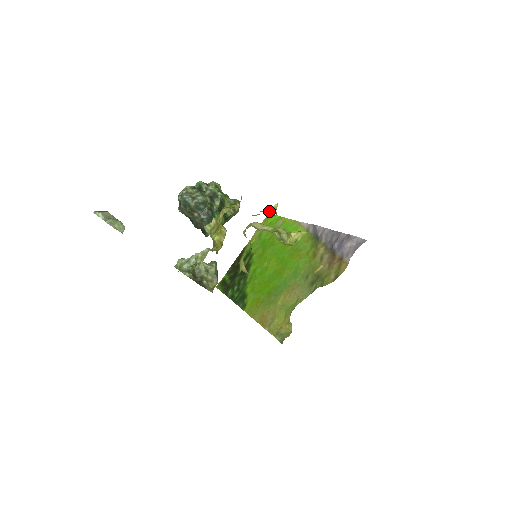
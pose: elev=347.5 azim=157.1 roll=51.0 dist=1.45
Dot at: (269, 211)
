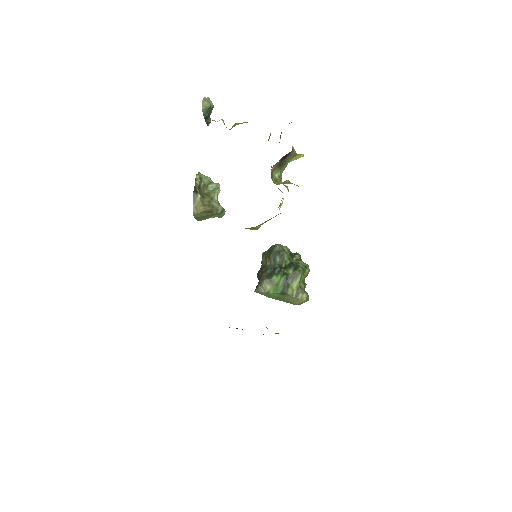
Dot at: occluded
